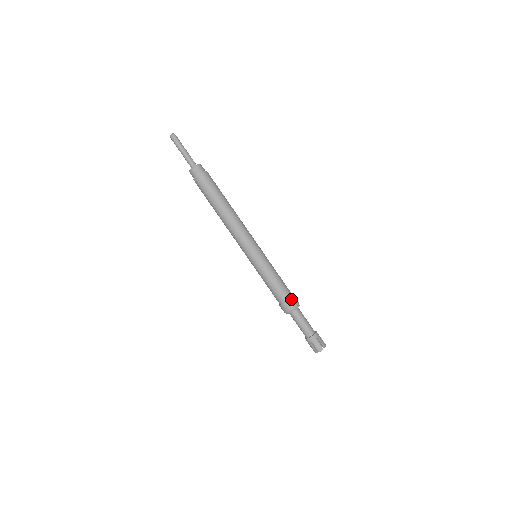
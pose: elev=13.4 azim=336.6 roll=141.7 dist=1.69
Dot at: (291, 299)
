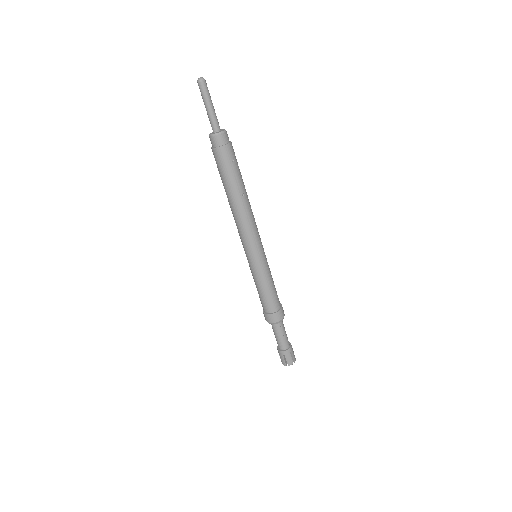
Dot at: (280, 311)
